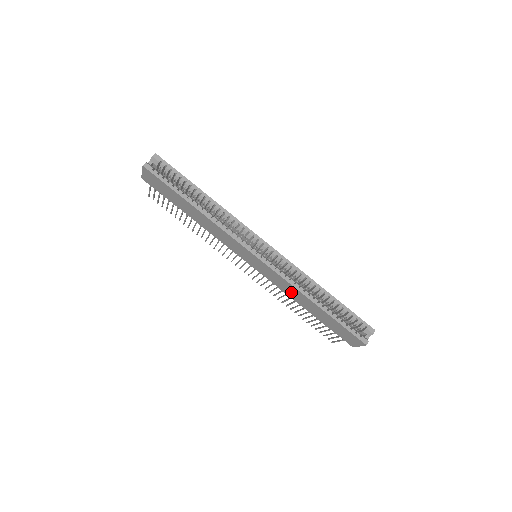
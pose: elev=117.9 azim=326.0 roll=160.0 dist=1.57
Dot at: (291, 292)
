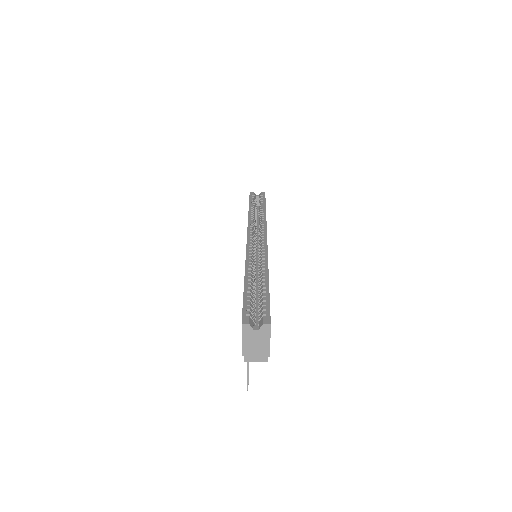
Dot at: occluded
